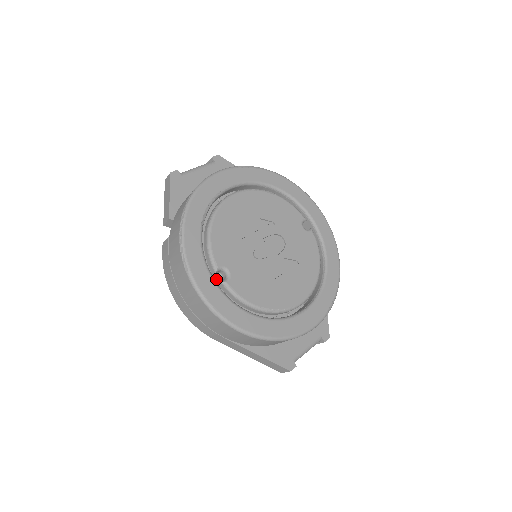
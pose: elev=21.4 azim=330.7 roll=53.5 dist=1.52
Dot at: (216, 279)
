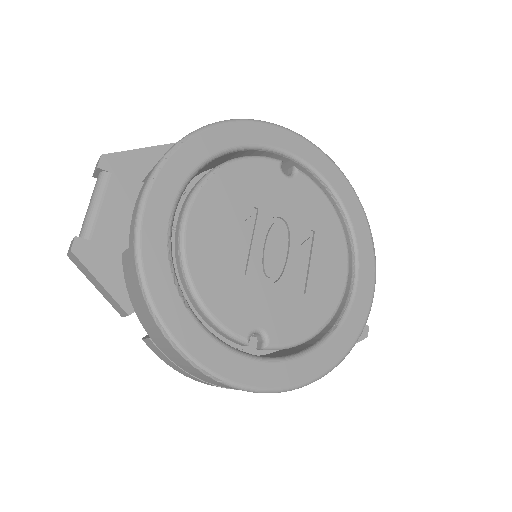
Dot at: occluded
